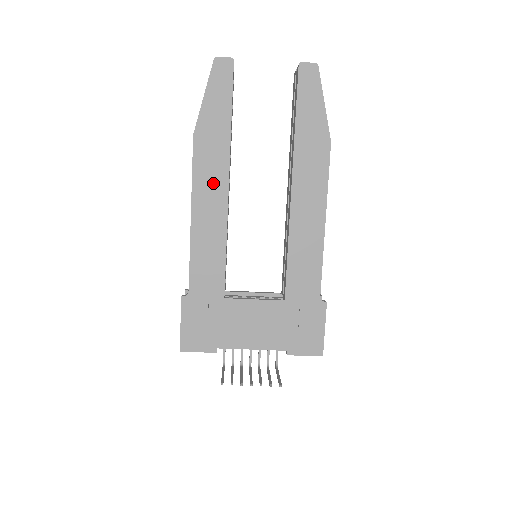
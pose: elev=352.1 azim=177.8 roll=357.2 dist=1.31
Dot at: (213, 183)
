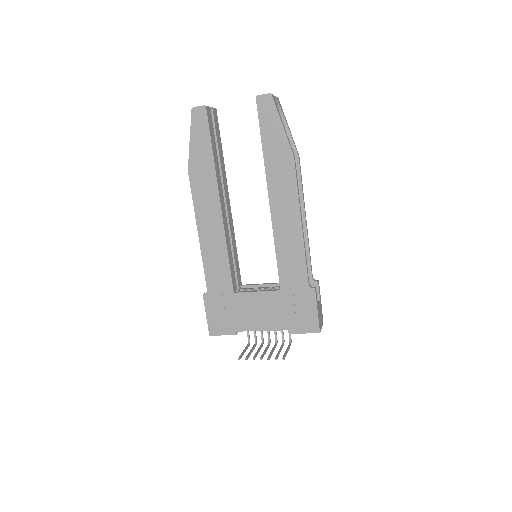
Dot at: (209, 205)
